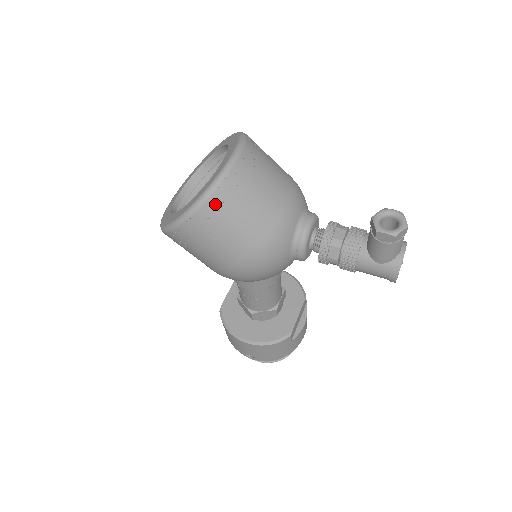
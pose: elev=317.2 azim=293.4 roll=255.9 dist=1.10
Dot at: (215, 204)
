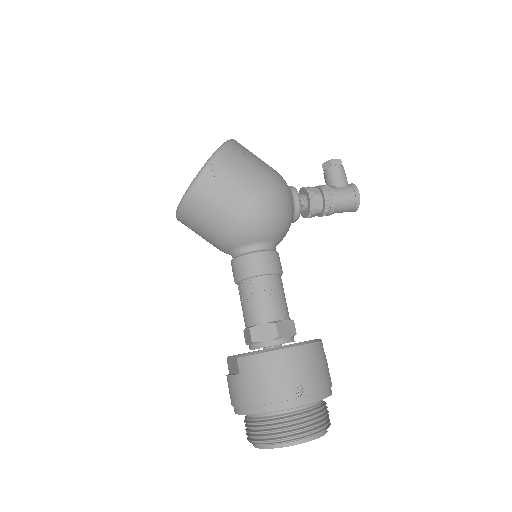
Dot at: (238, 144)
